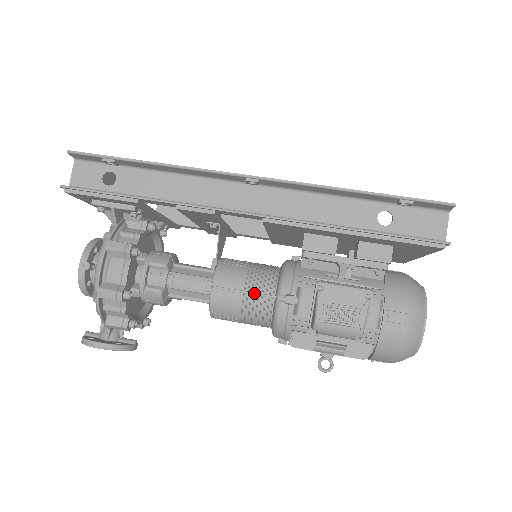
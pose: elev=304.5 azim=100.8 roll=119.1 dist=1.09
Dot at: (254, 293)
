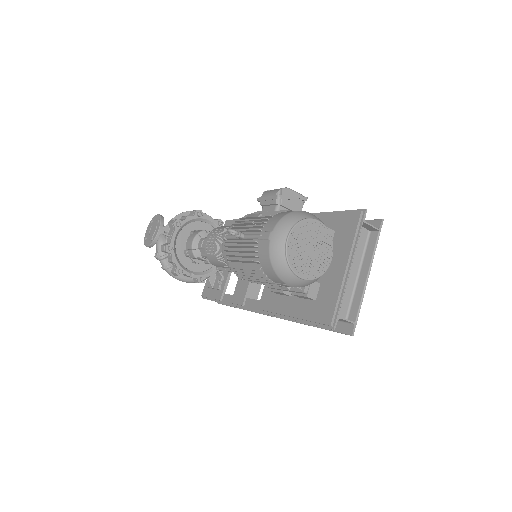
Dot at: occluded
